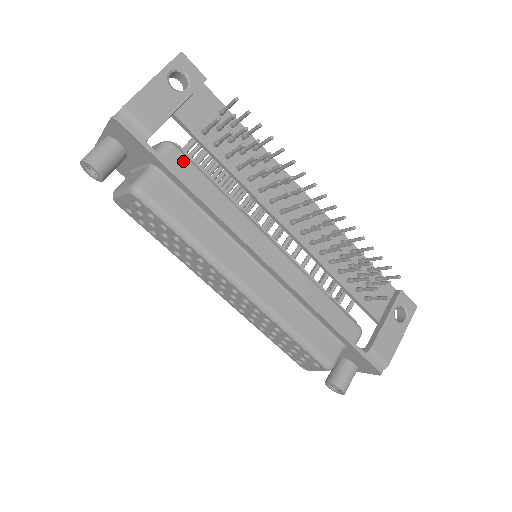
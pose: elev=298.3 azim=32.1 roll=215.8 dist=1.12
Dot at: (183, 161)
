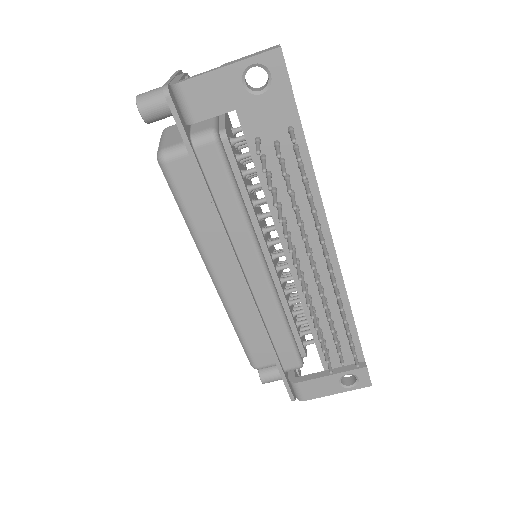
Dot at: (215, 159)
